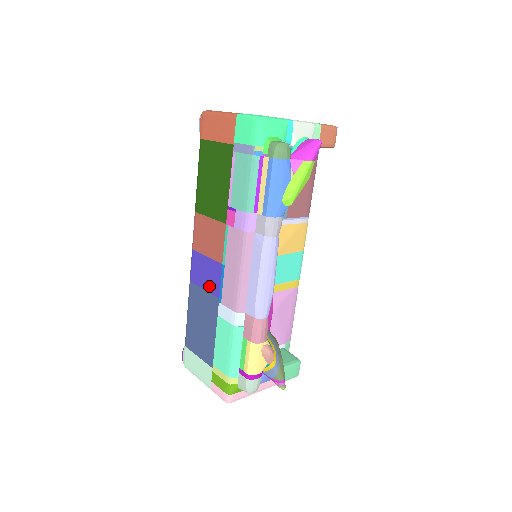
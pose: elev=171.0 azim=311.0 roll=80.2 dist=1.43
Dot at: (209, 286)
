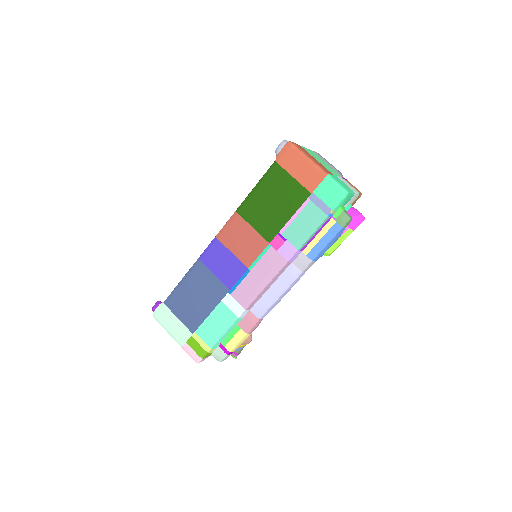
Dot at: (223, 276)
